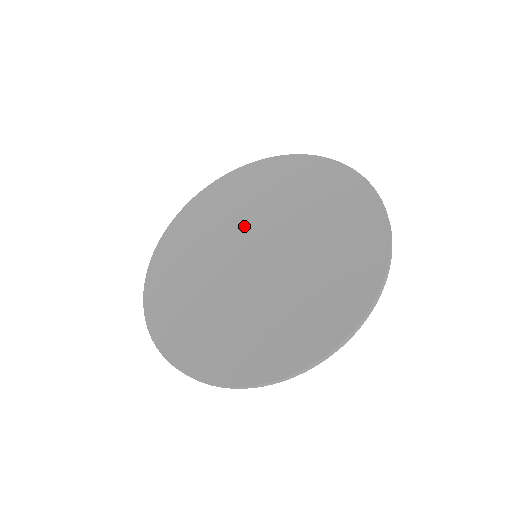
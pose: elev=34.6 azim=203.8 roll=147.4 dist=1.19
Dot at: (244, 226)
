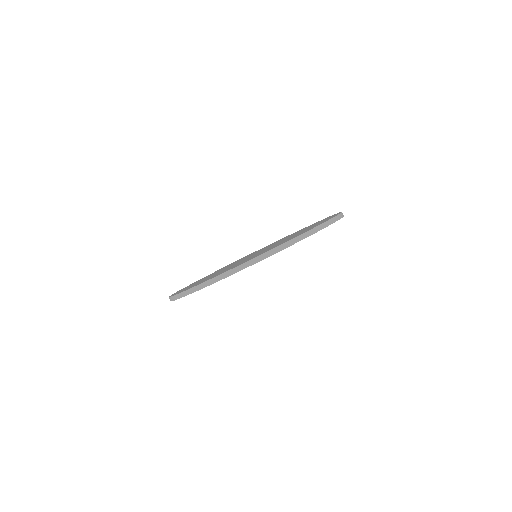
Dot at: occluded
